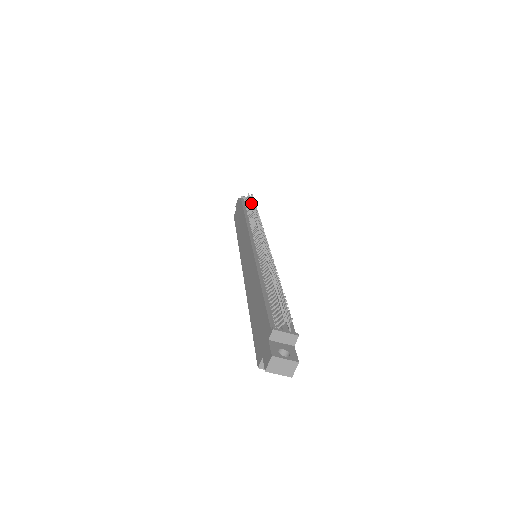
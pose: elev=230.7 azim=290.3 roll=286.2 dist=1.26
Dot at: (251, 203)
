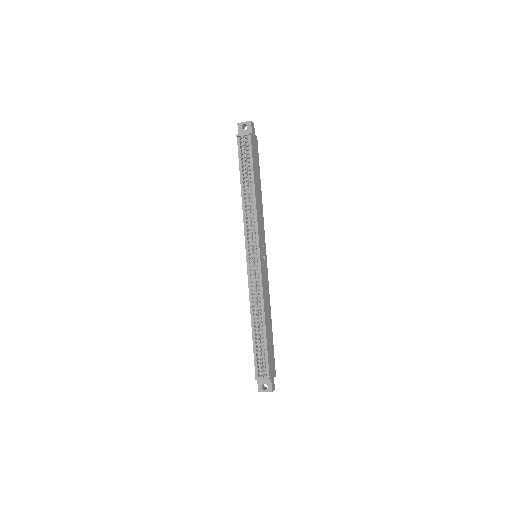
Dot at: occluded
